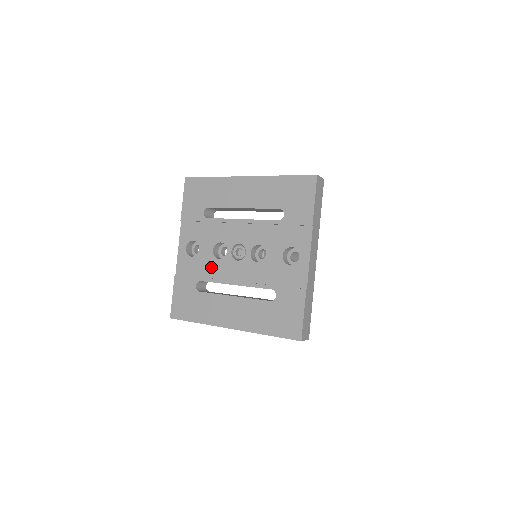
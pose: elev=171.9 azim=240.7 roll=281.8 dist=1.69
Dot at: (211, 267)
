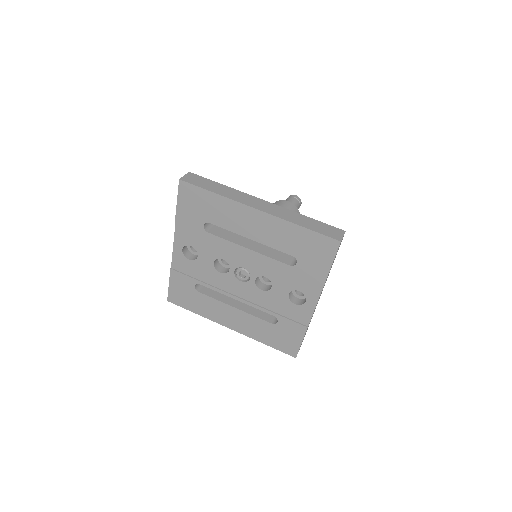
Dot at: (211, 276)
